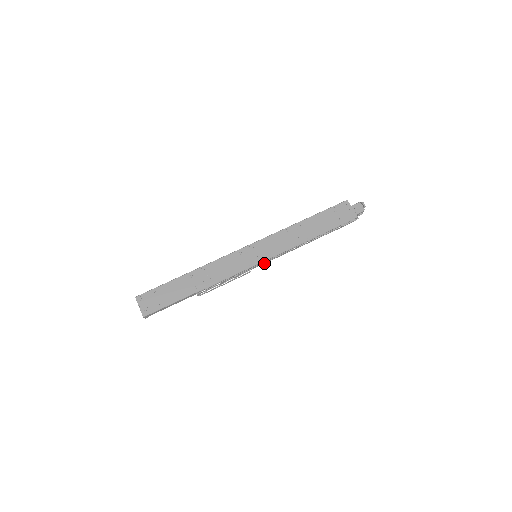
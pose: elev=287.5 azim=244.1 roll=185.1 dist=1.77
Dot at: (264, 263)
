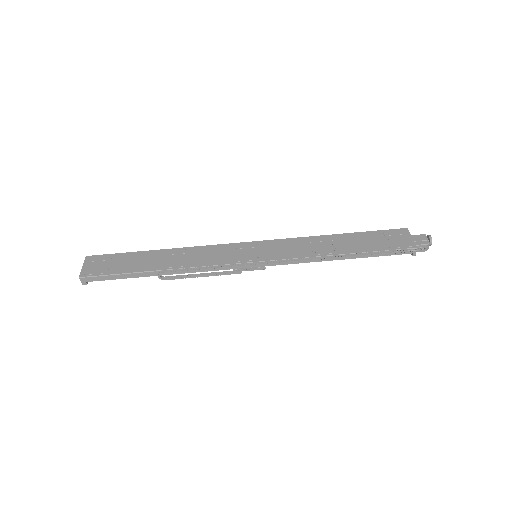
Dot at: (262, 264)
